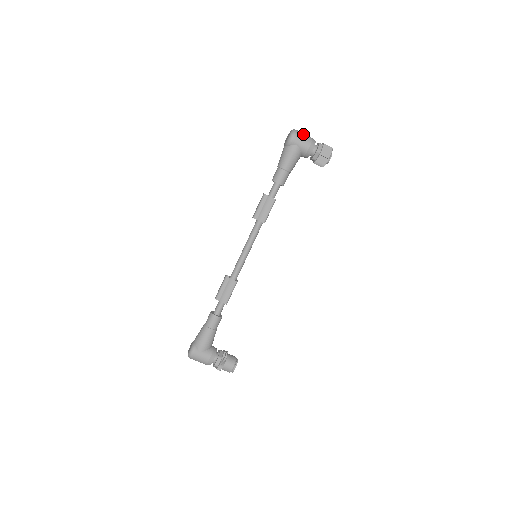
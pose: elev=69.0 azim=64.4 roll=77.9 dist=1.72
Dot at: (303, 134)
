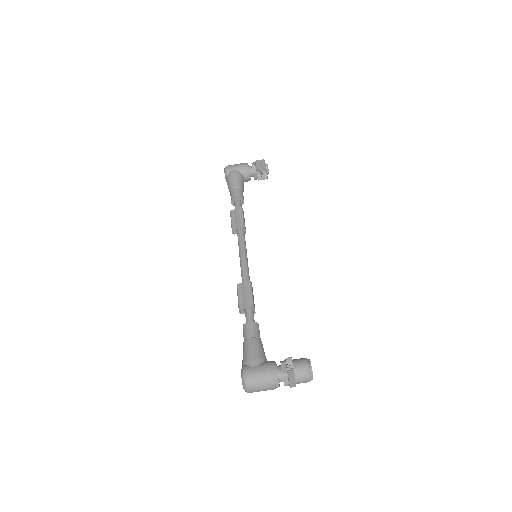
Dot at: occluded
